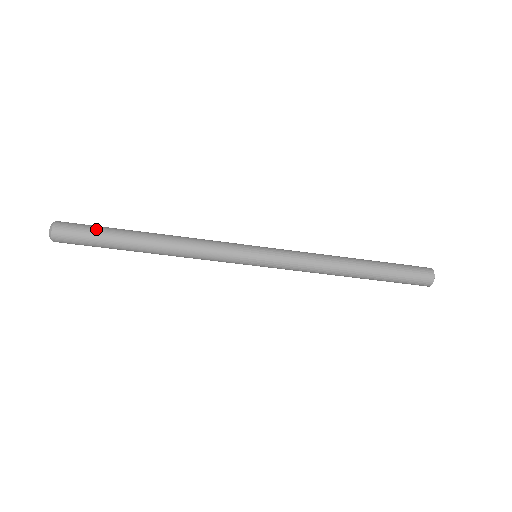
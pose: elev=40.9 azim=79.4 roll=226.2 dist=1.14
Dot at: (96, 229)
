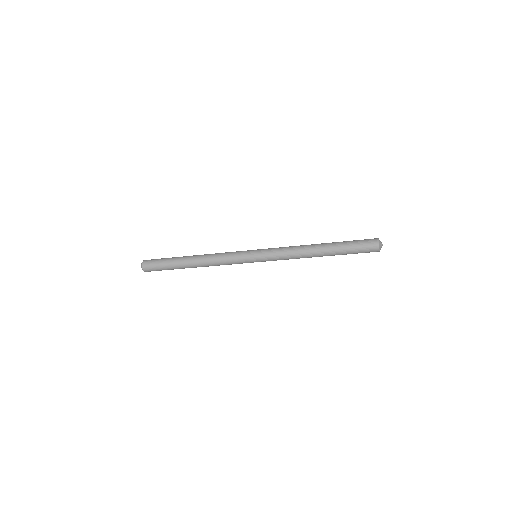
Dot at: (165, 258)
